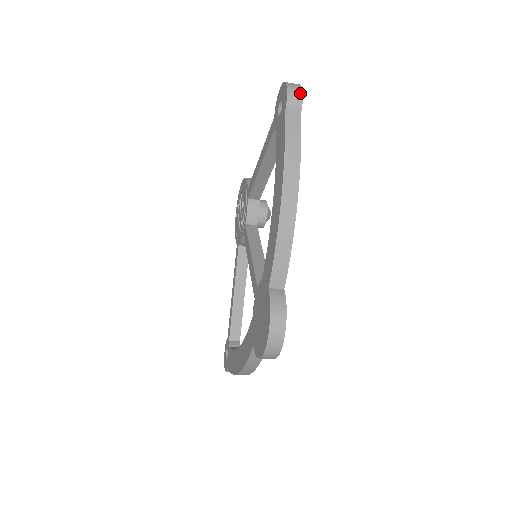
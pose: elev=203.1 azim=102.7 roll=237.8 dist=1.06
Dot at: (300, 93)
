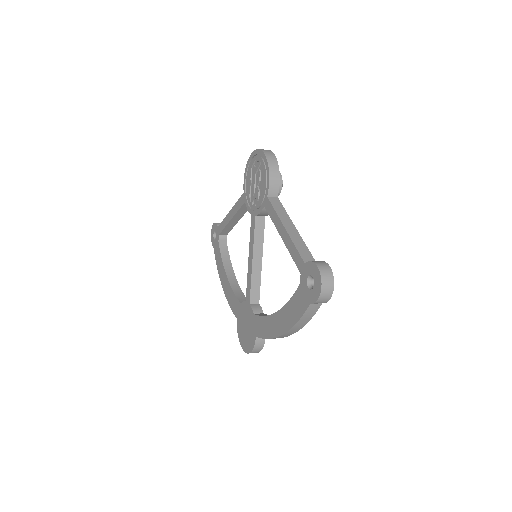
Dot at: (328, 299)
